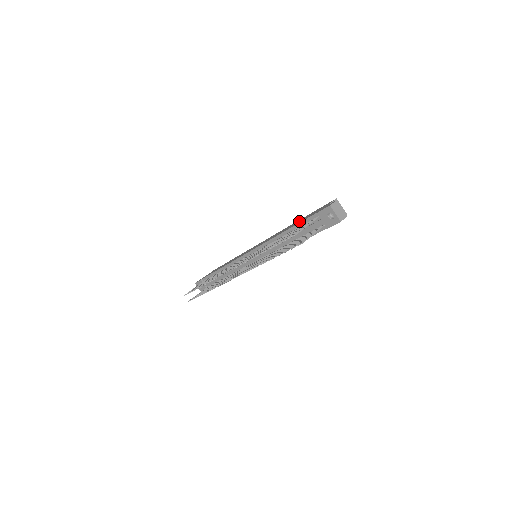
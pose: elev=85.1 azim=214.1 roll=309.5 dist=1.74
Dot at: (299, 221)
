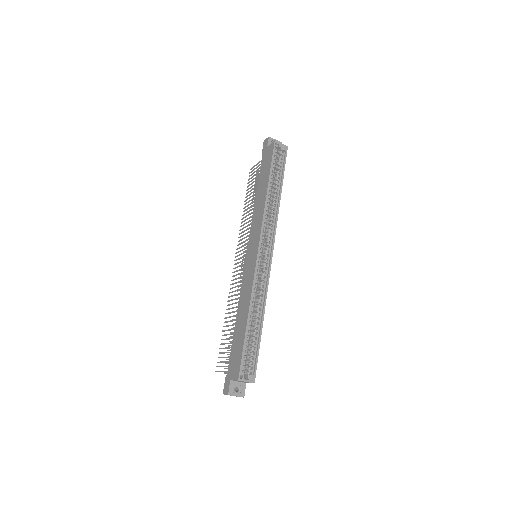
Dot at: (238, 334)
